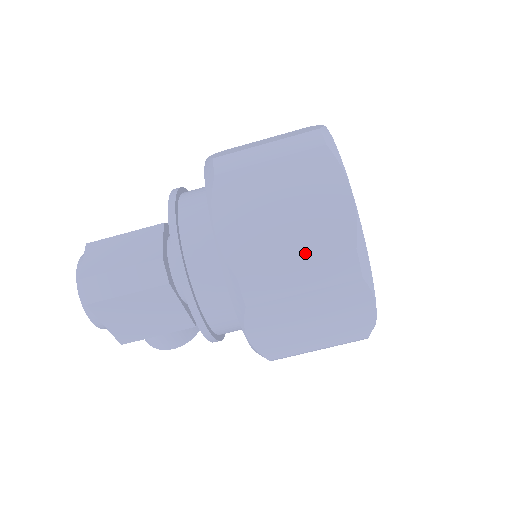
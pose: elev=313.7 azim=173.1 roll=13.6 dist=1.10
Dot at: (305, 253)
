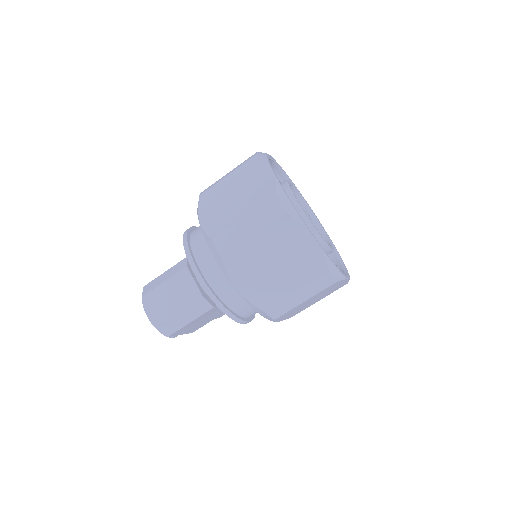
Dot at: (299, 285)
